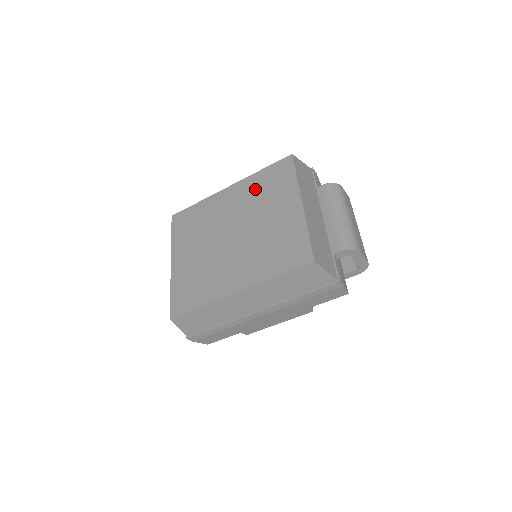
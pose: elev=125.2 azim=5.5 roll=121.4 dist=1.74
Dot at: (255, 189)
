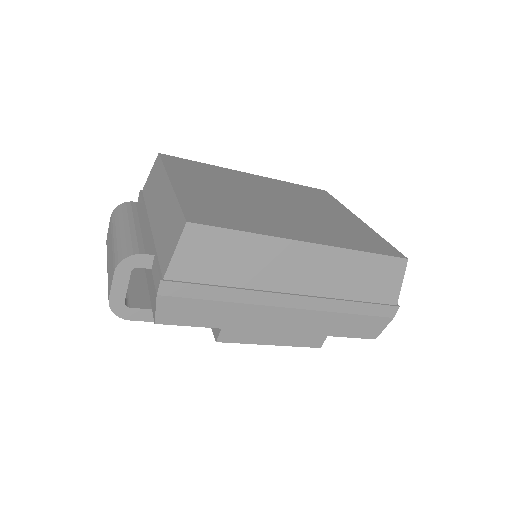
Dot at: (291, 189)
